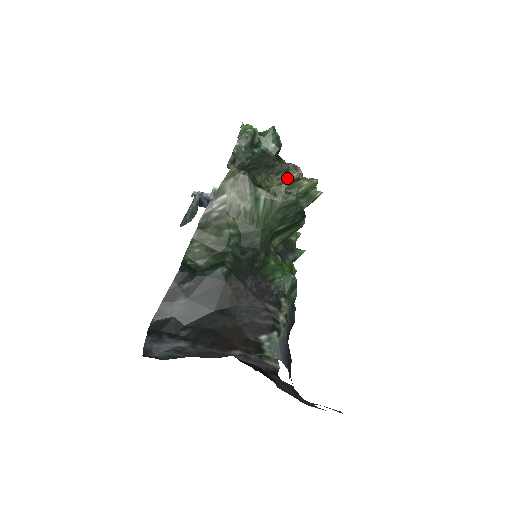
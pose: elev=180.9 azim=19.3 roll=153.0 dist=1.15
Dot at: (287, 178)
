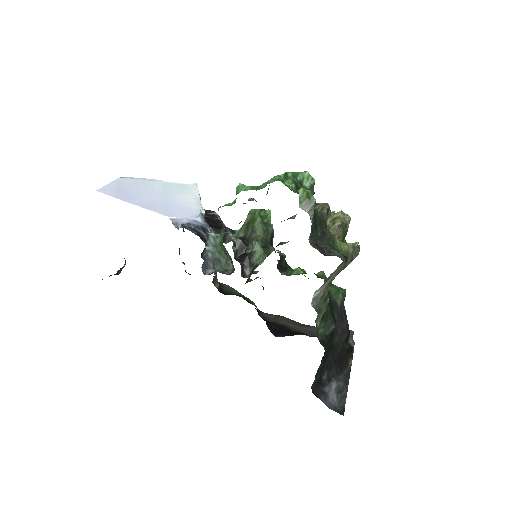
Dot at: (339, 228)
